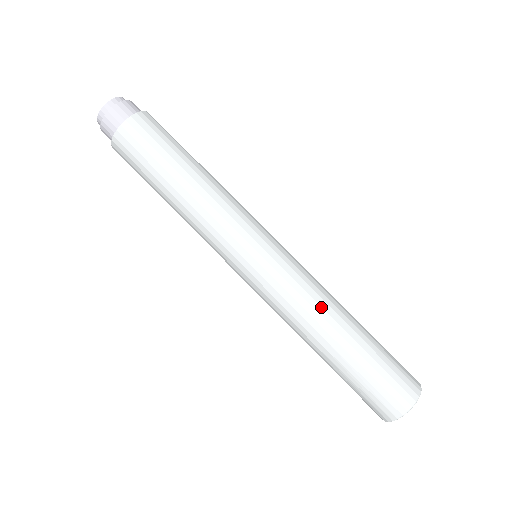
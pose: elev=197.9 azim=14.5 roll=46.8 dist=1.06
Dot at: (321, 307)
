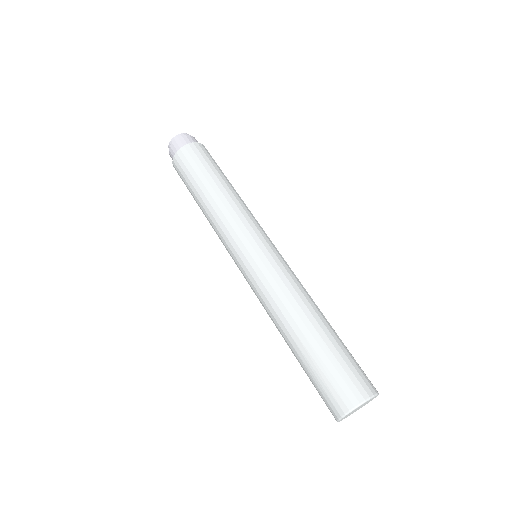
Dot at: (303, 295)
